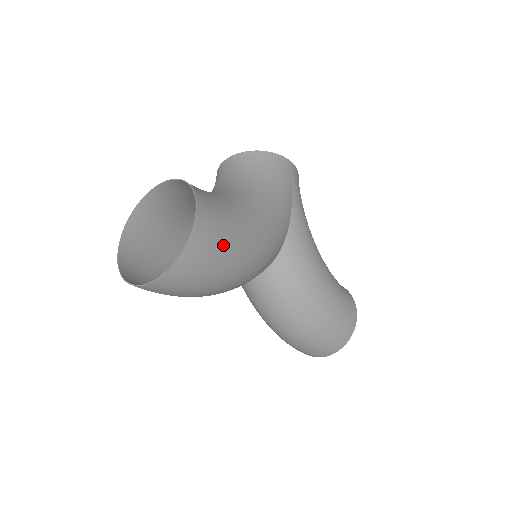
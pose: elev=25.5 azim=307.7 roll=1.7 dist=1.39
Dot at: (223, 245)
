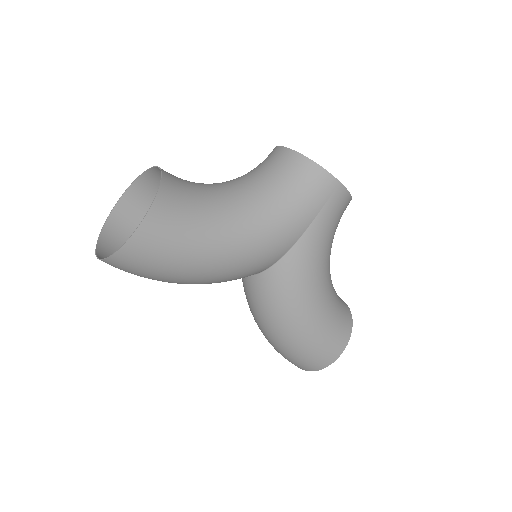
Dot at: (165, 258)
